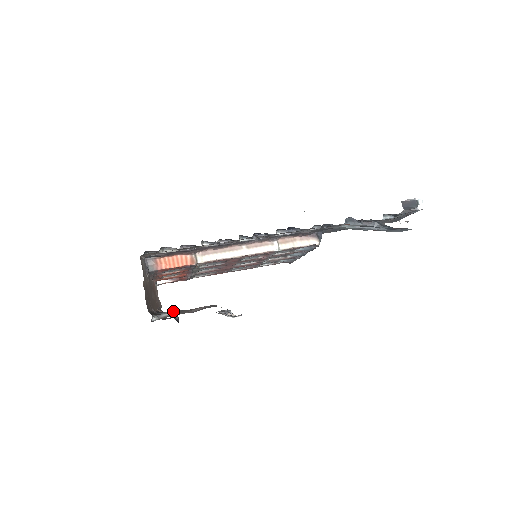
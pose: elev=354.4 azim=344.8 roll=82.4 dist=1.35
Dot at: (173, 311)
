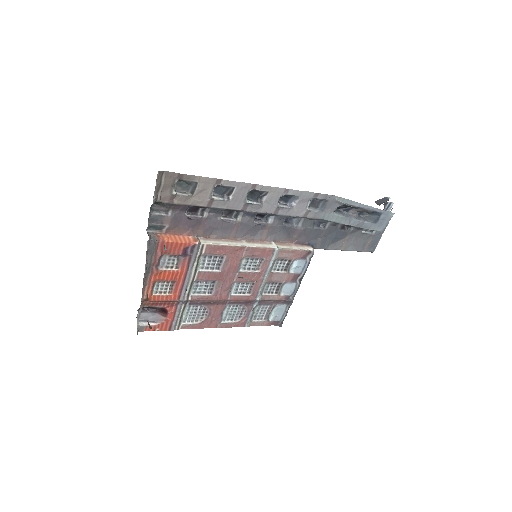
Dot at: occluded
